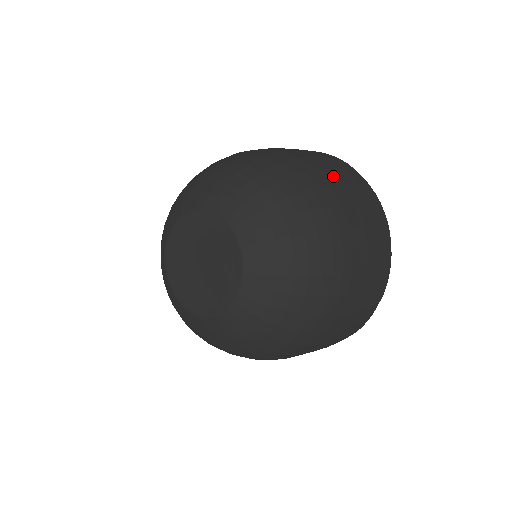
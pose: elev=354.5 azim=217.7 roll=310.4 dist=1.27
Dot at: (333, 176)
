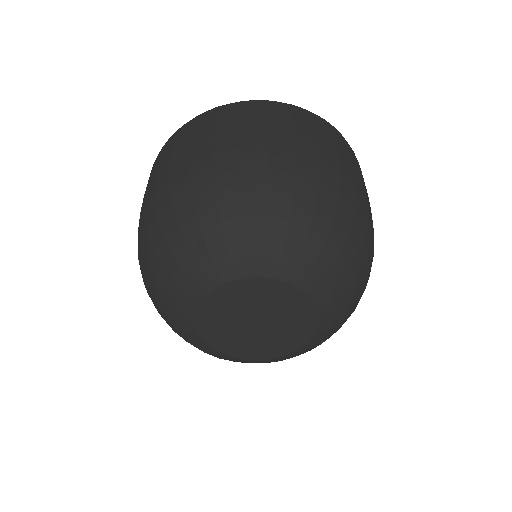
Dot at: (360, 185)
